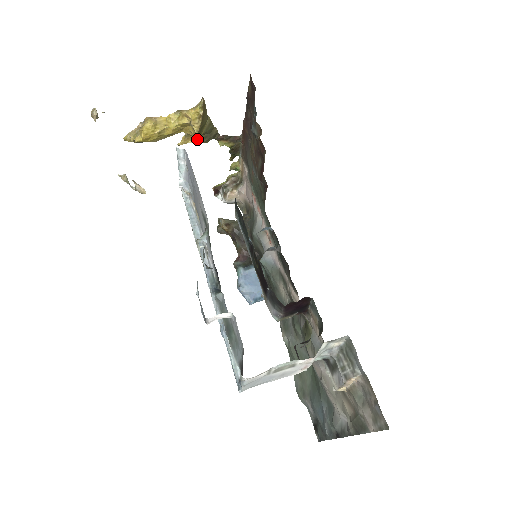
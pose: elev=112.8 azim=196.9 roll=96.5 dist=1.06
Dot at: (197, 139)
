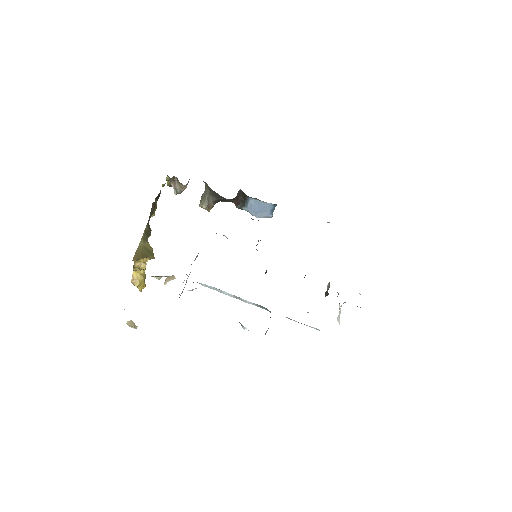
Dot at: occluded
